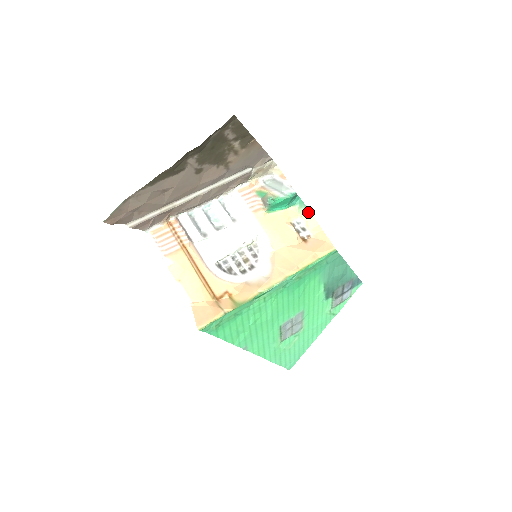
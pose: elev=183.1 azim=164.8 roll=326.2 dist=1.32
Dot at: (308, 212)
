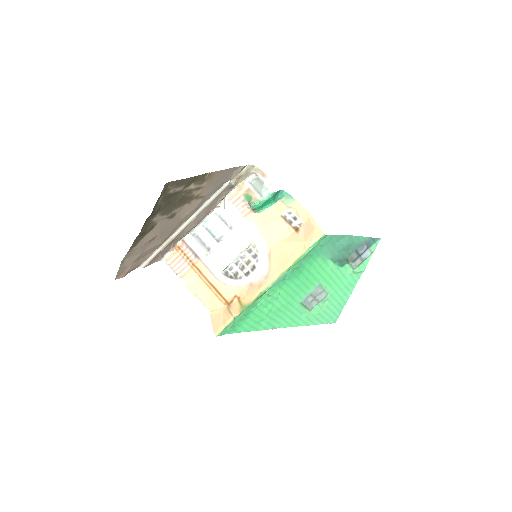
Dot at: (295, 201)
